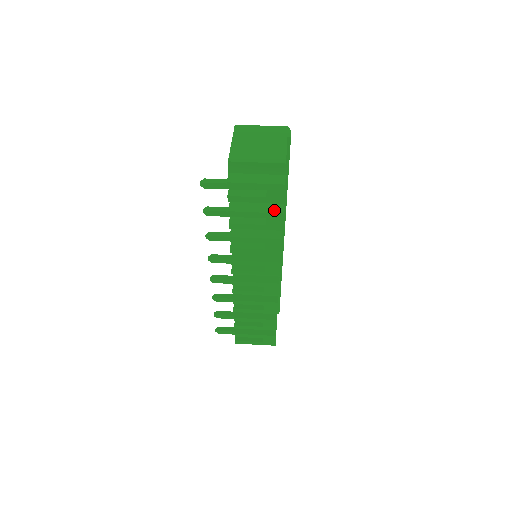
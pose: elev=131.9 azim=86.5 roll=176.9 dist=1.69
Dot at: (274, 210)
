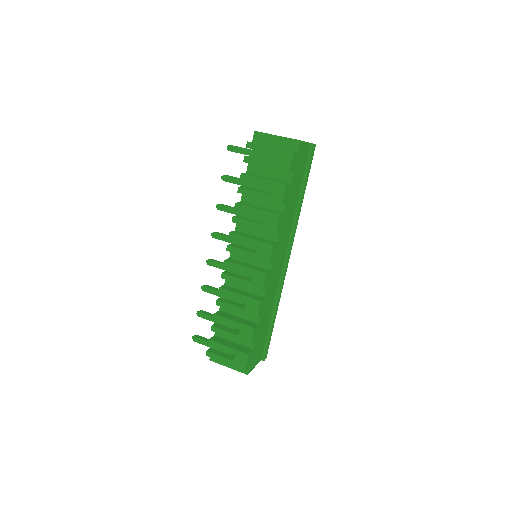
Dot at: (280, 181)
